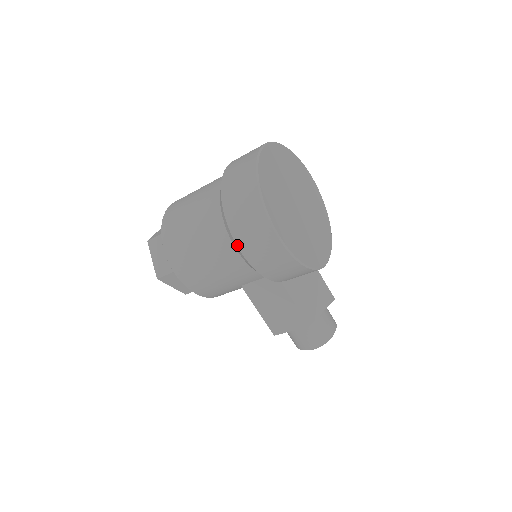
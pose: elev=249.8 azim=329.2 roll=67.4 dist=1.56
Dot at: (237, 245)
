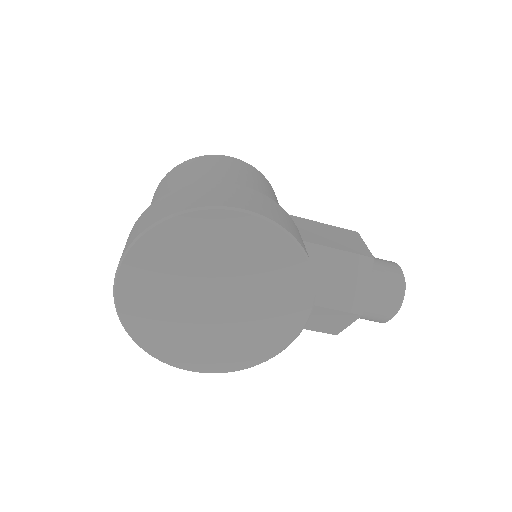
Dot at: occluded
